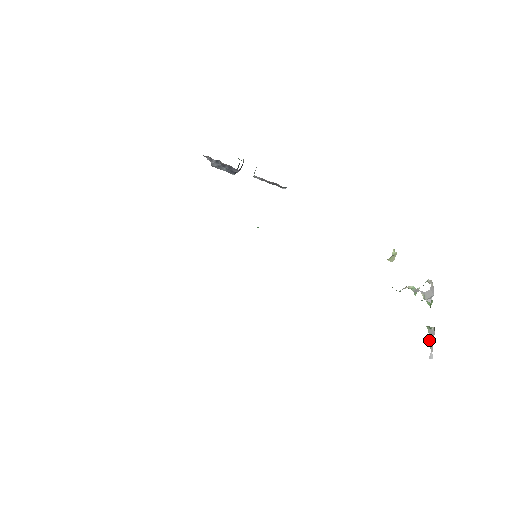
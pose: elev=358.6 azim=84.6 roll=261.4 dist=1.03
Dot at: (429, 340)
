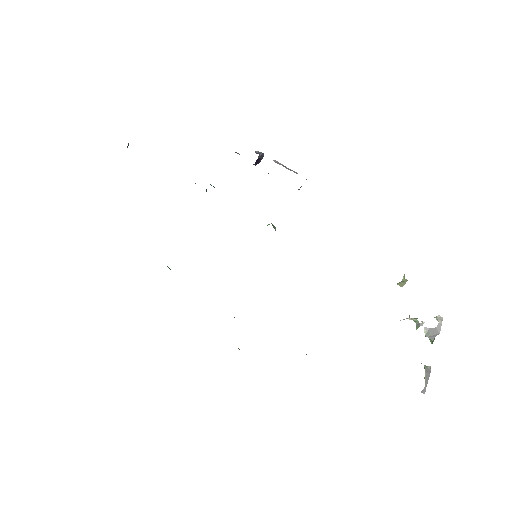
Dot at: (425, 375)
